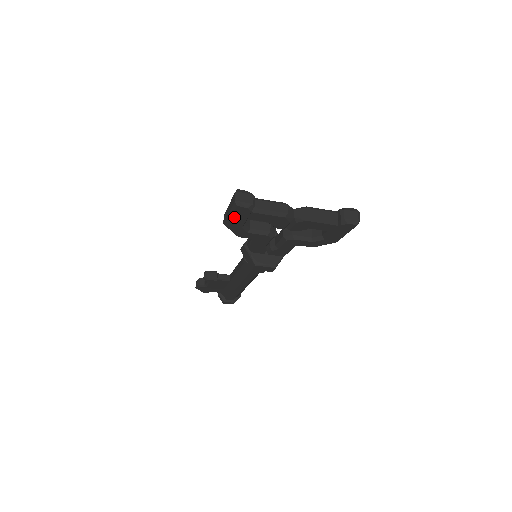
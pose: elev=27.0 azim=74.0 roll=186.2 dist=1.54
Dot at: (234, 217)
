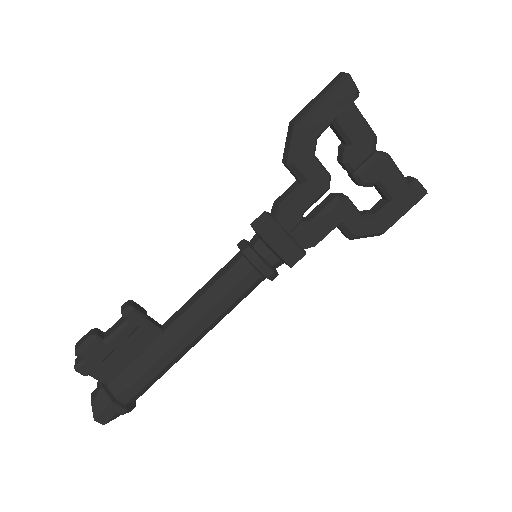
Dot at: (327, 104)
